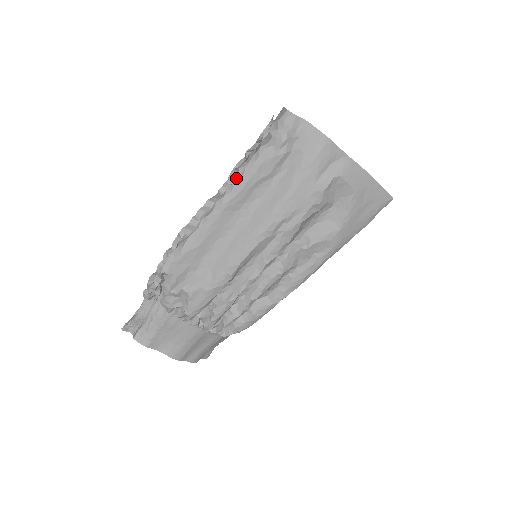
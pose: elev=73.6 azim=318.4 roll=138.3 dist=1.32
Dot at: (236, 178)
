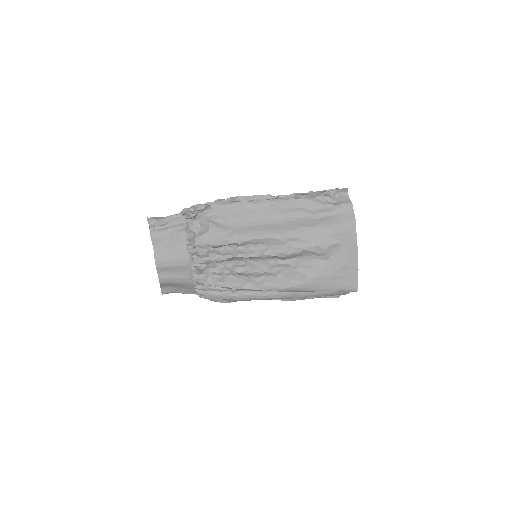
Dot at: occluded
